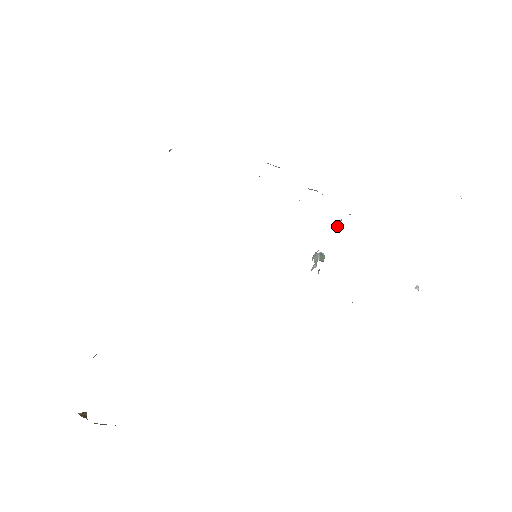
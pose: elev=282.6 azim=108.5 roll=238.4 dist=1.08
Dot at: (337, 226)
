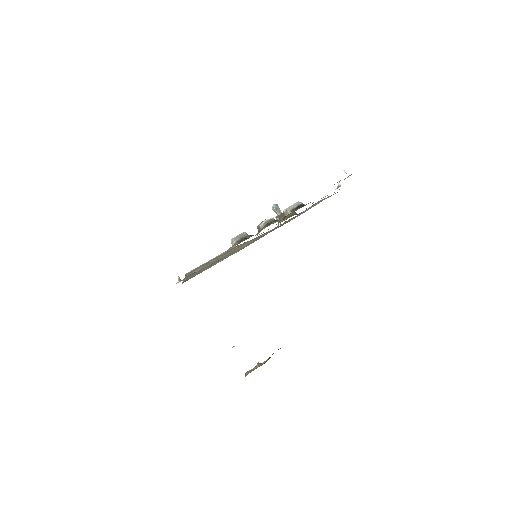
Dot at: (284, 214)
